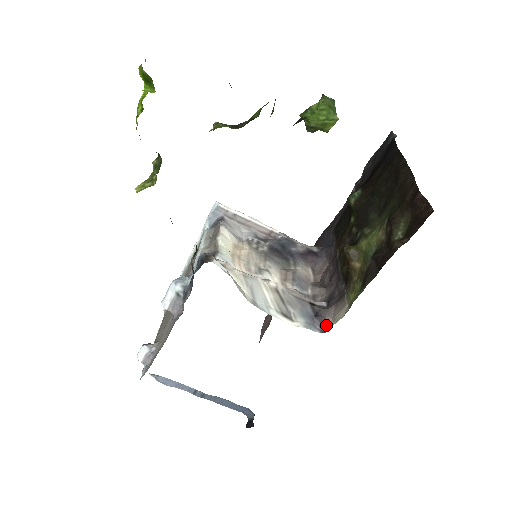
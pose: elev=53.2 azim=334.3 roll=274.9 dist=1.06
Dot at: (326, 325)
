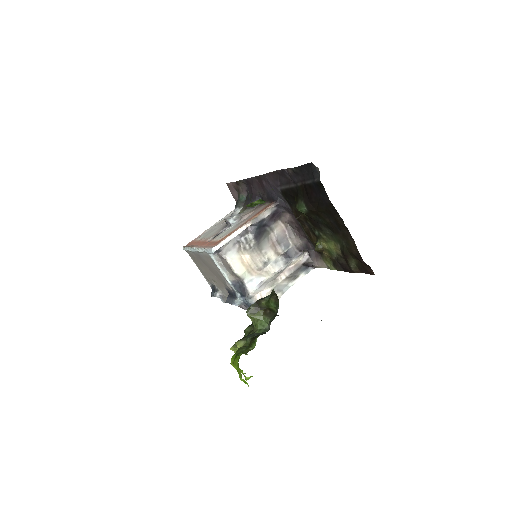
Dot at: (315, 267)
